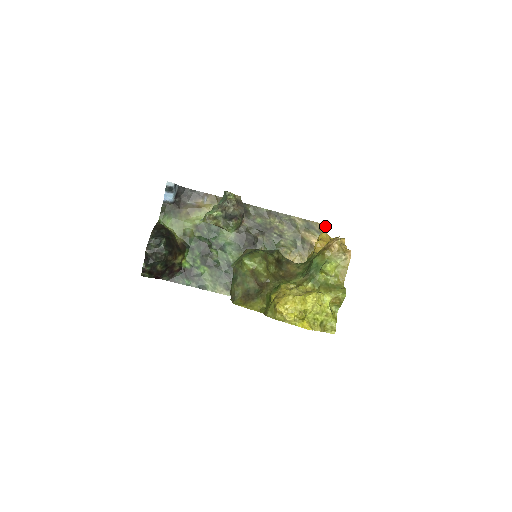
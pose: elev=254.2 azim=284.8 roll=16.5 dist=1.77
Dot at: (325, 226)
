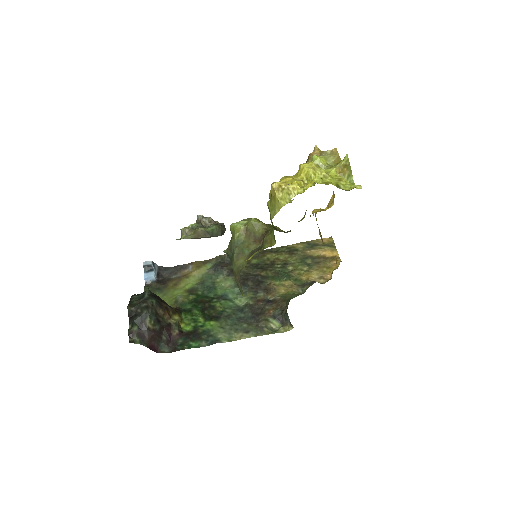
Dot at: (328, 239)
